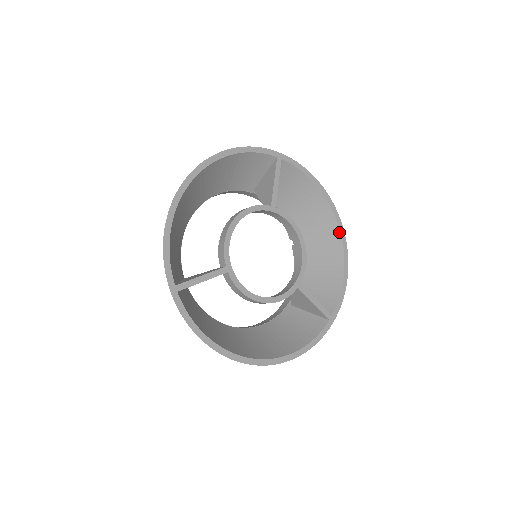
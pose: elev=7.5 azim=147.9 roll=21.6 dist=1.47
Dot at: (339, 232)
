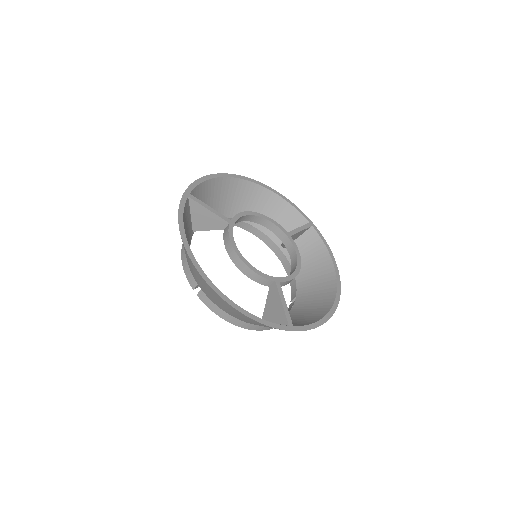
Dot at: (335, 295)
